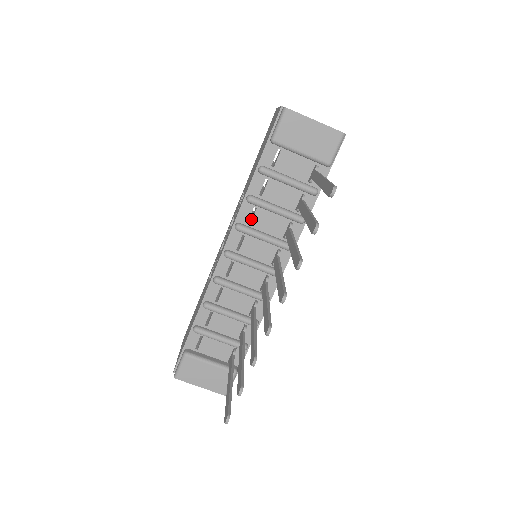
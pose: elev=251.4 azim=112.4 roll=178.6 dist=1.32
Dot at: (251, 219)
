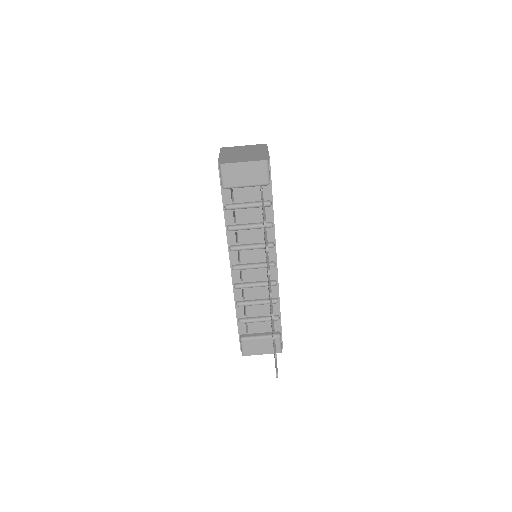
Dot at: (238, 239)
